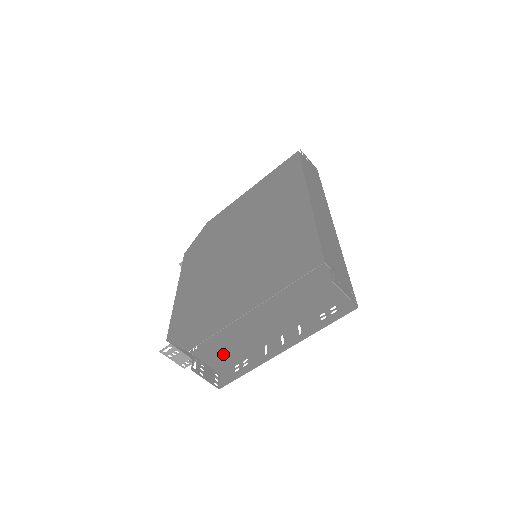
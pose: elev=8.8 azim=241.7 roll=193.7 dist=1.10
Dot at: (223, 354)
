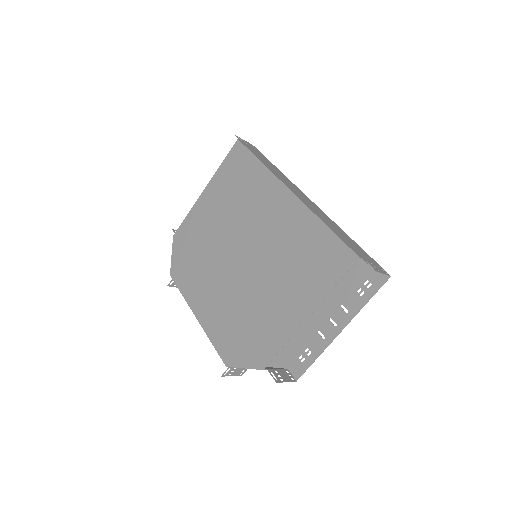
Dot at: occluded
